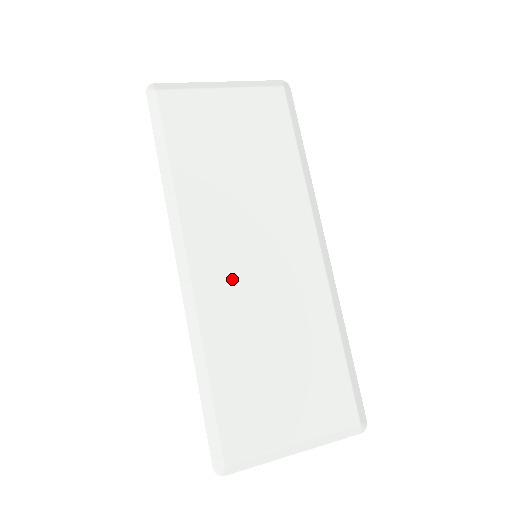
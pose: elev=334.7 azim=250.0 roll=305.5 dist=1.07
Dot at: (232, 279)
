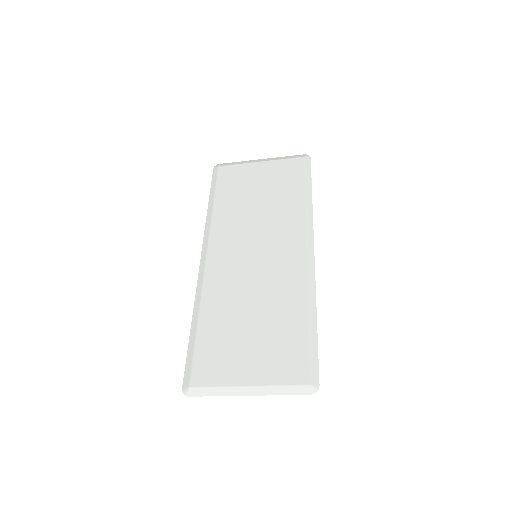
Dot at: (233, 268)
